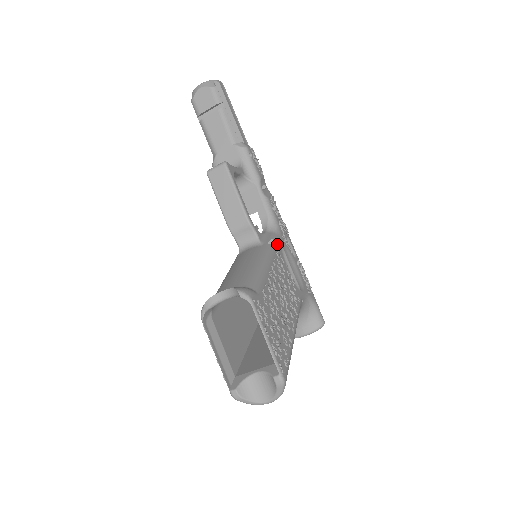
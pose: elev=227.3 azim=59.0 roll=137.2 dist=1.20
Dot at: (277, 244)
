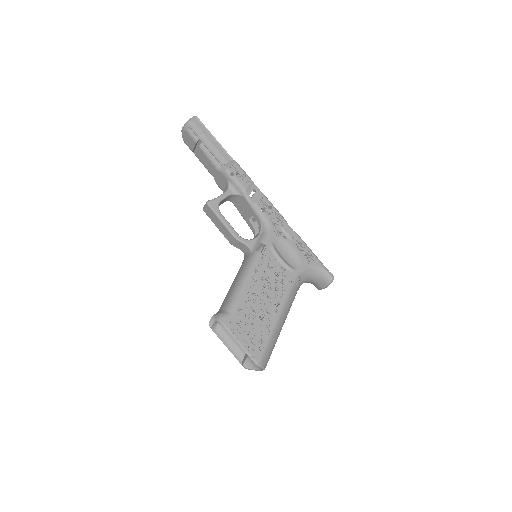
Dot at: (265, 245)
